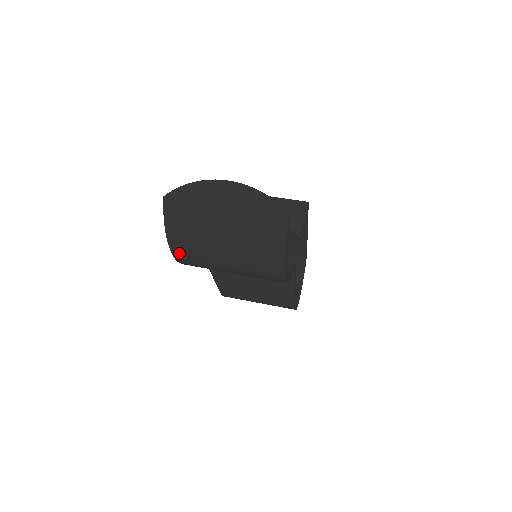
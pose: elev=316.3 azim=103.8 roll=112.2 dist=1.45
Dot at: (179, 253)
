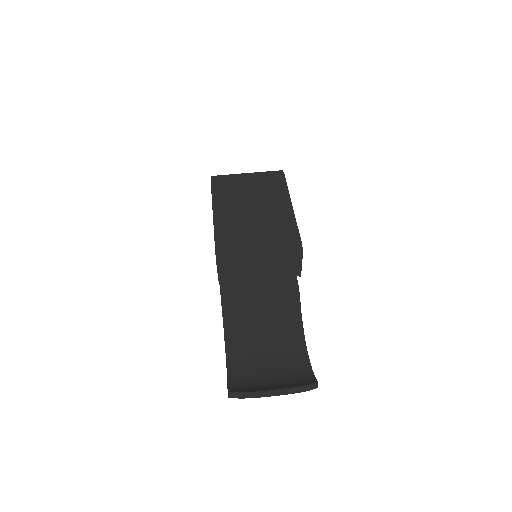
Dot at: occluded
